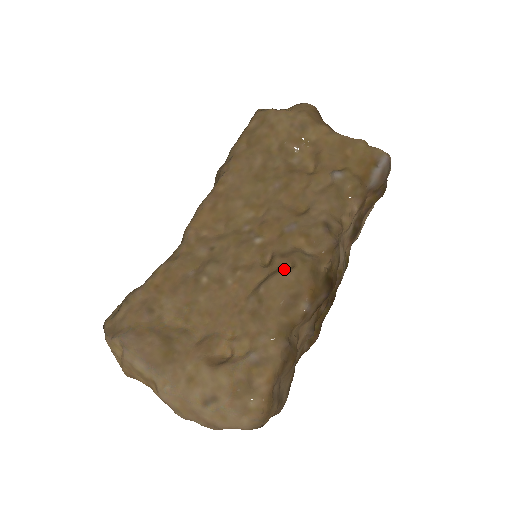
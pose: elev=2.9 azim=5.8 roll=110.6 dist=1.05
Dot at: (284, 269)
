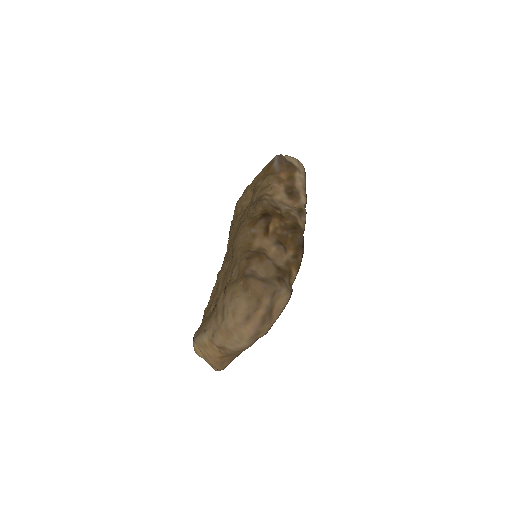
Dot at: occluded
